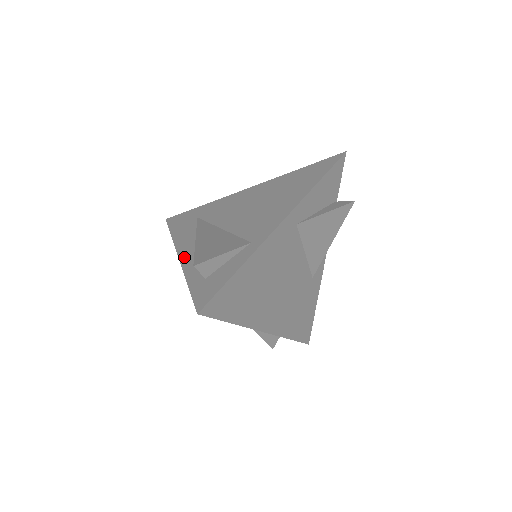
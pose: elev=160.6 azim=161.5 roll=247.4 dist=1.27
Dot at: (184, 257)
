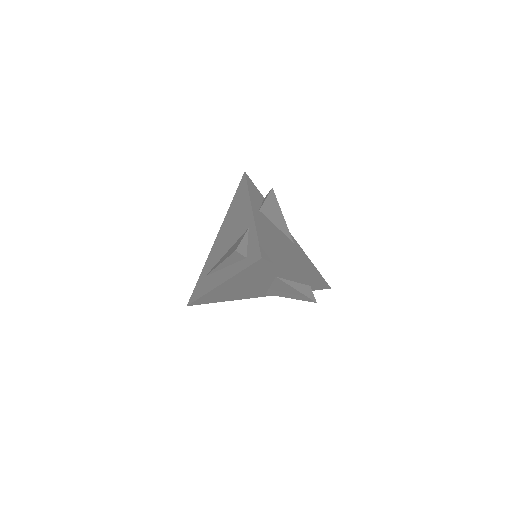
Dot at: (223, 280)
